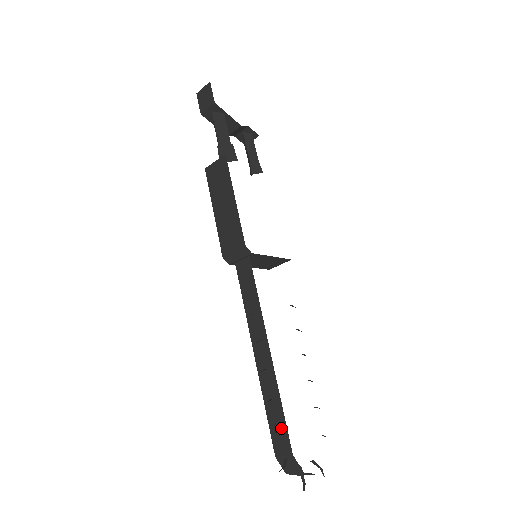
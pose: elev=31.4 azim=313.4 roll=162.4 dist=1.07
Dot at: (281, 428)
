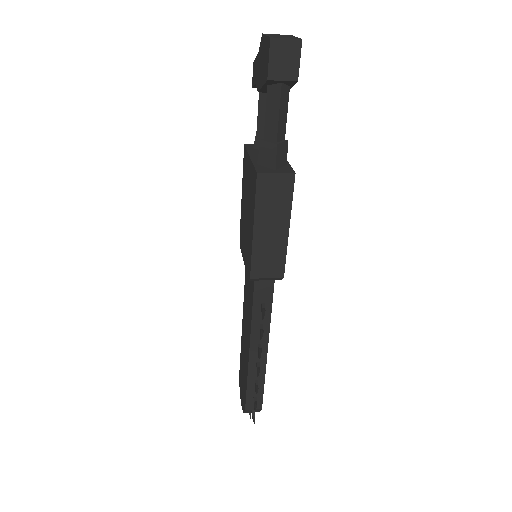
Dot at: (258, 396)
